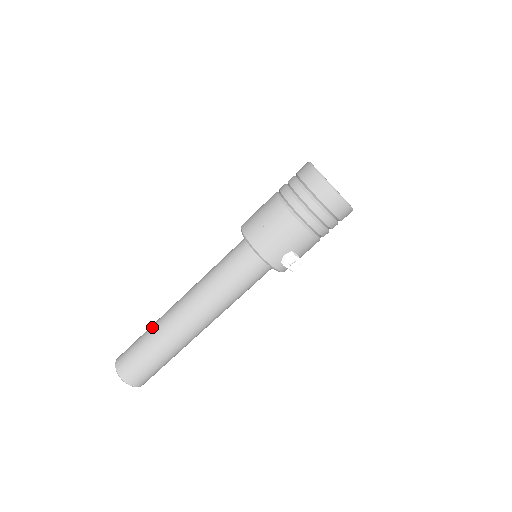
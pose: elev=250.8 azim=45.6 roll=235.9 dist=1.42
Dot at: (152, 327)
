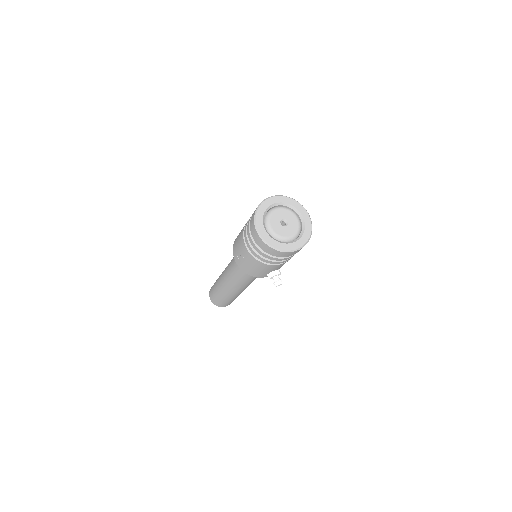
Dot at: (217, 284)
